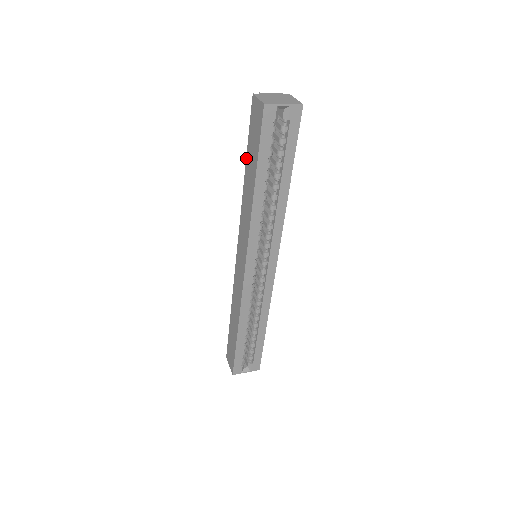
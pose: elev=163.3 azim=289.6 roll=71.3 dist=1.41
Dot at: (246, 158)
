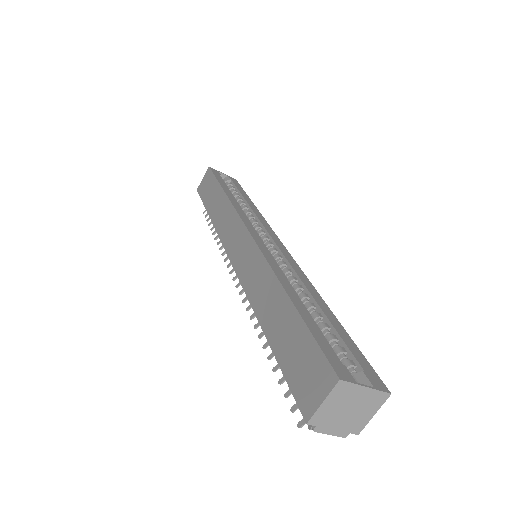
Dot at: (206, 210)
